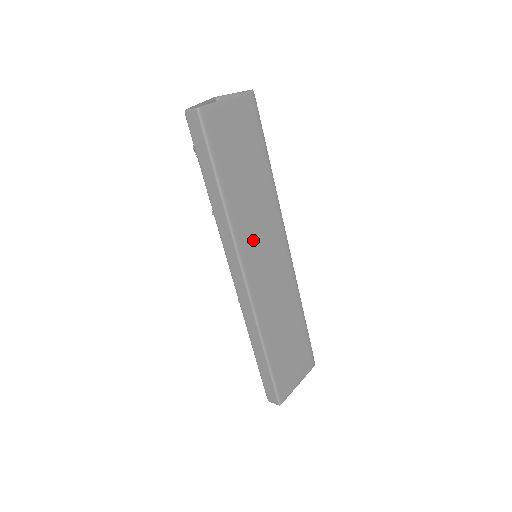
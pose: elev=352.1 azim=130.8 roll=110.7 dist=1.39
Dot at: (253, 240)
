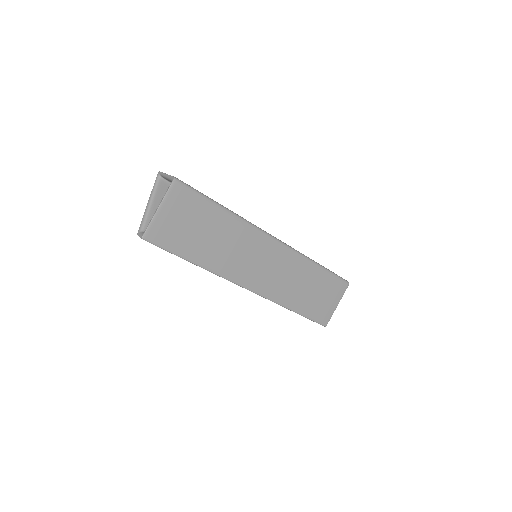
Dot at: (240, 265)
